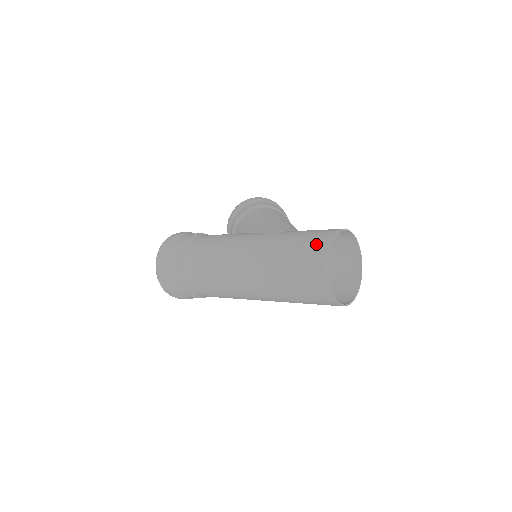
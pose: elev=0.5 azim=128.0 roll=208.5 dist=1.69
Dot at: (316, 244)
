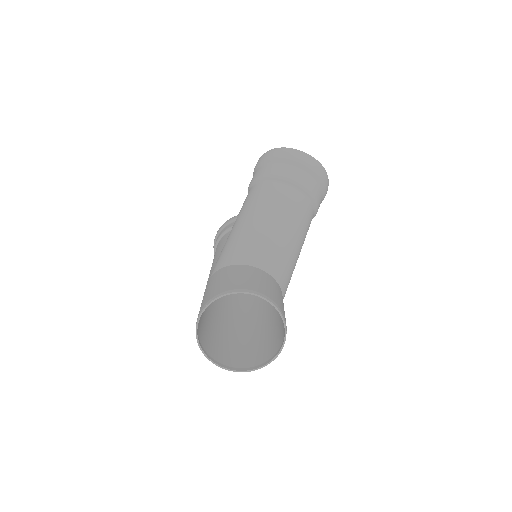
Dot at: occluded
